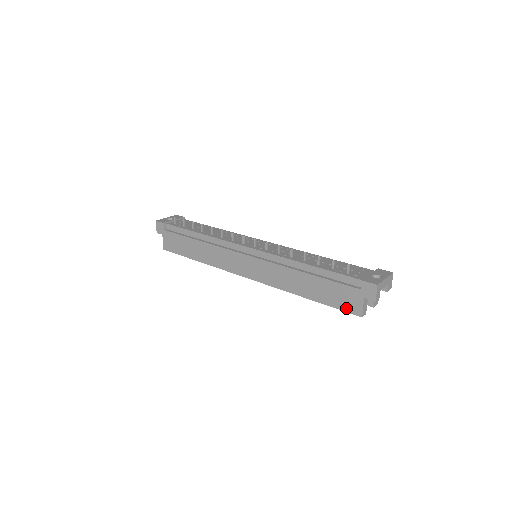
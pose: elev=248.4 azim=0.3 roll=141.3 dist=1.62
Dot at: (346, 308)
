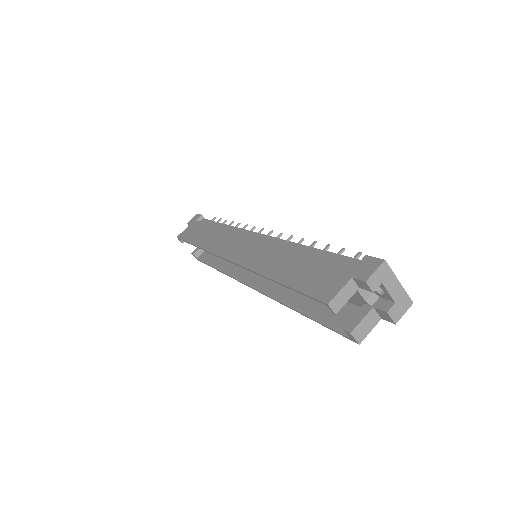
Dot at: (315, 291)
